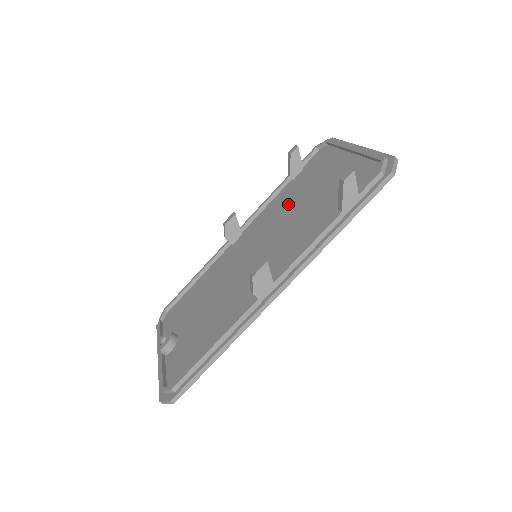
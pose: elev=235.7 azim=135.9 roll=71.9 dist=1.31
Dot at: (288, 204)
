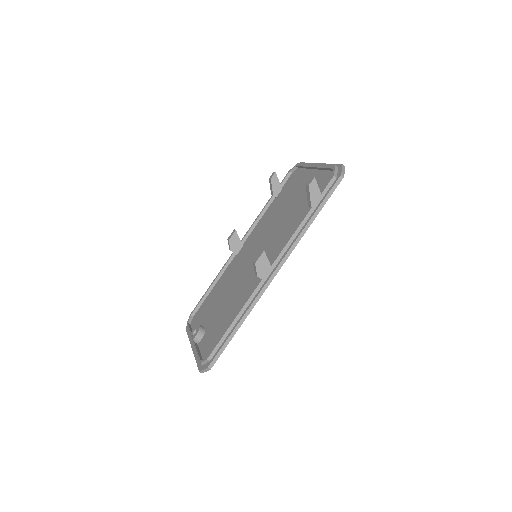
Dot at: (274, 215)
